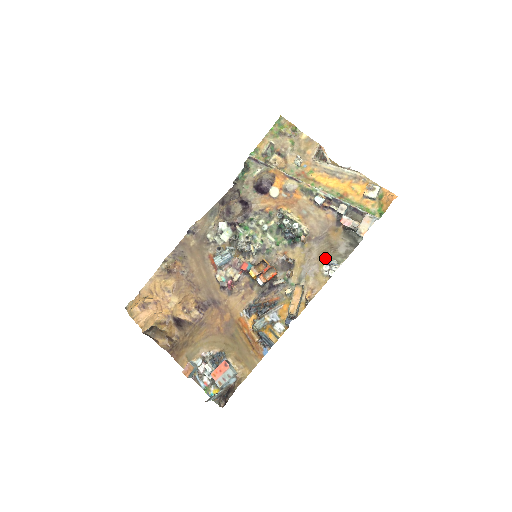
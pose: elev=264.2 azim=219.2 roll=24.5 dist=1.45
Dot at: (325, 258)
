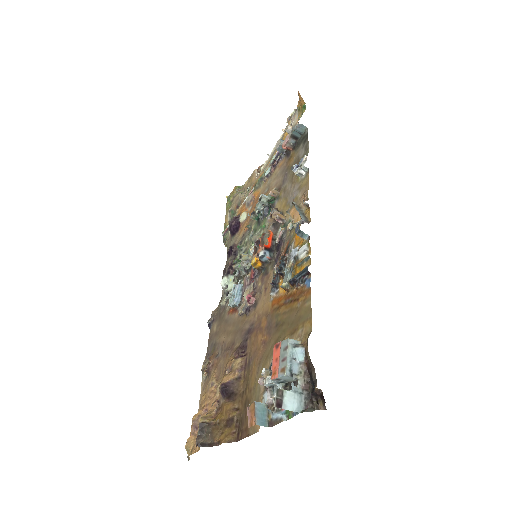
Dot at: occluded
